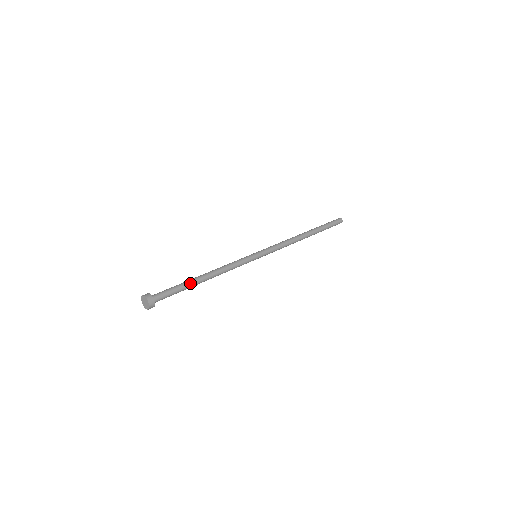
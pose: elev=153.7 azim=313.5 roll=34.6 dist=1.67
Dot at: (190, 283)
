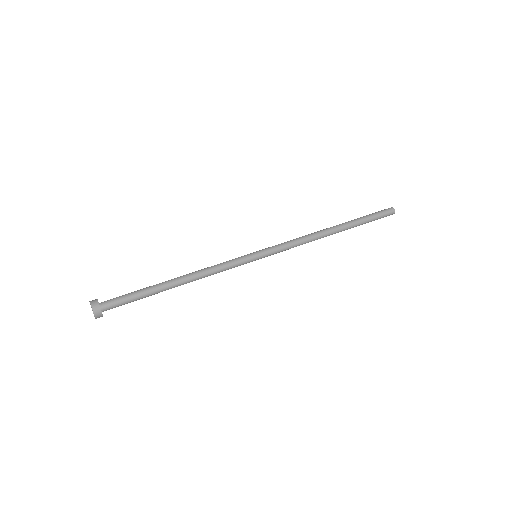
Dot at: (155, 290)
